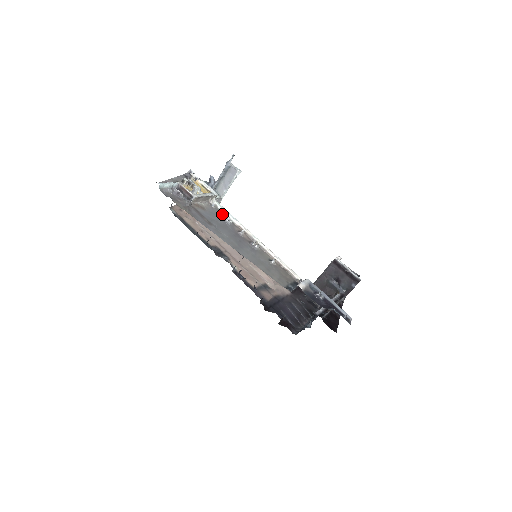
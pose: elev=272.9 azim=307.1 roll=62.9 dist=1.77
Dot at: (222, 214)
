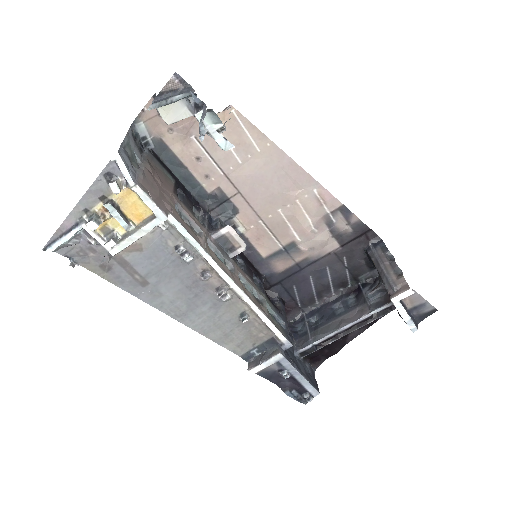
Dot at: (180, 241)
